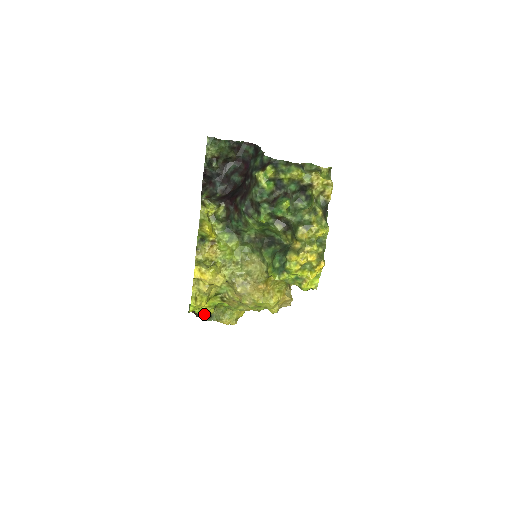
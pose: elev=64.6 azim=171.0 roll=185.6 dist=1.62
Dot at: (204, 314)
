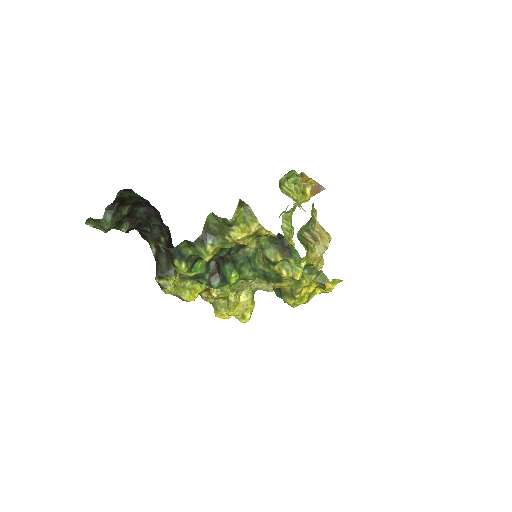
Dot at: occluded
